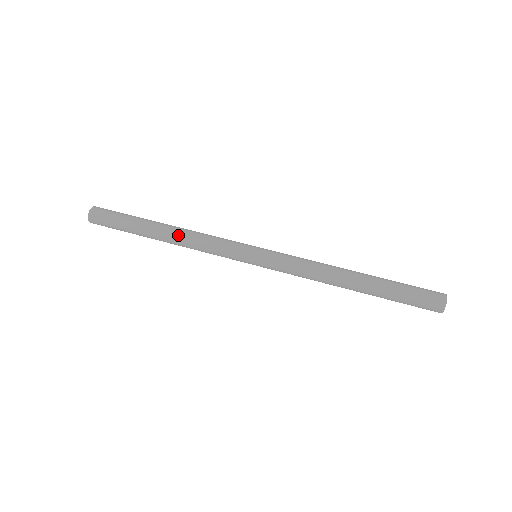
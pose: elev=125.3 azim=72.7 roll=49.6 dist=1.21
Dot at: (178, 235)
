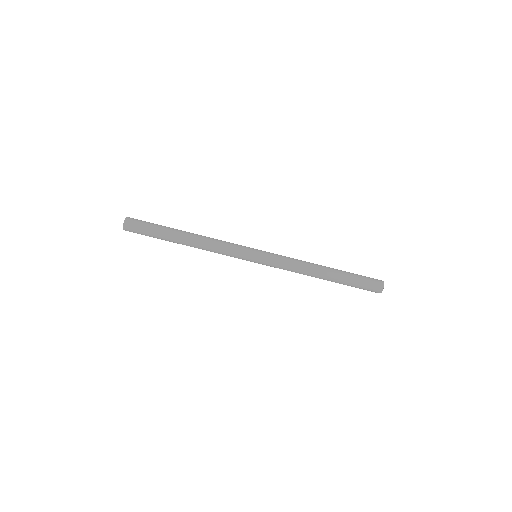
Dot at: occluded
